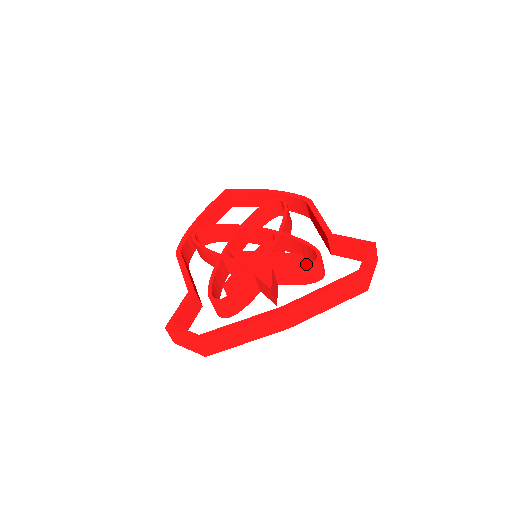
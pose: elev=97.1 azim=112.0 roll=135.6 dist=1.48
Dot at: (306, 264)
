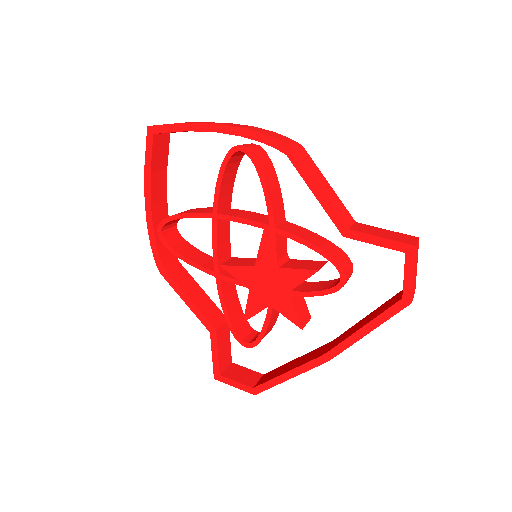
Dot at: (330, 290)
